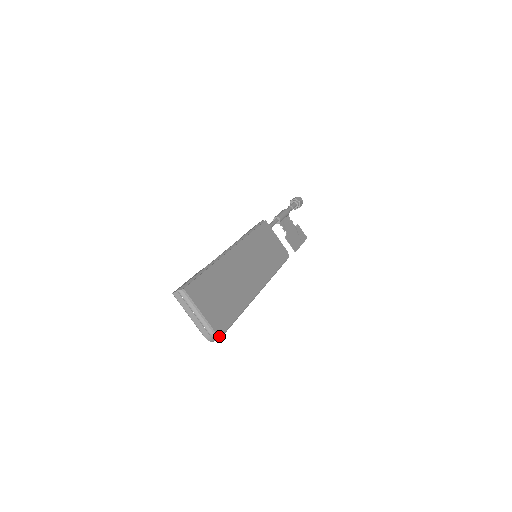
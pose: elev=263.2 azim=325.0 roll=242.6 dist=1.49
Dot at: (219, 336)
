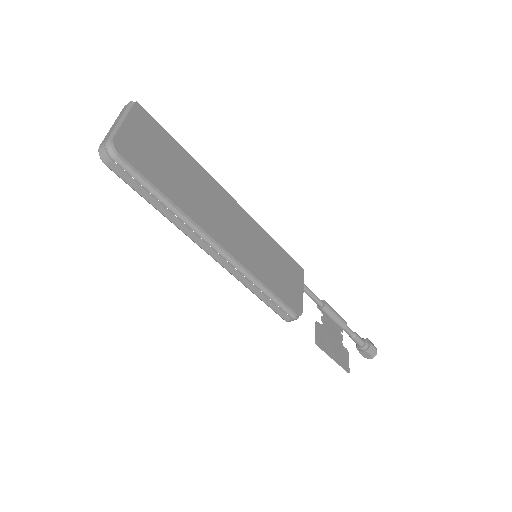
Dot at: (113, 151)
